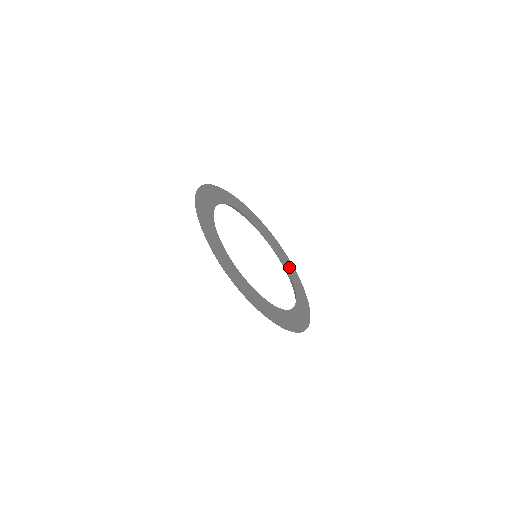
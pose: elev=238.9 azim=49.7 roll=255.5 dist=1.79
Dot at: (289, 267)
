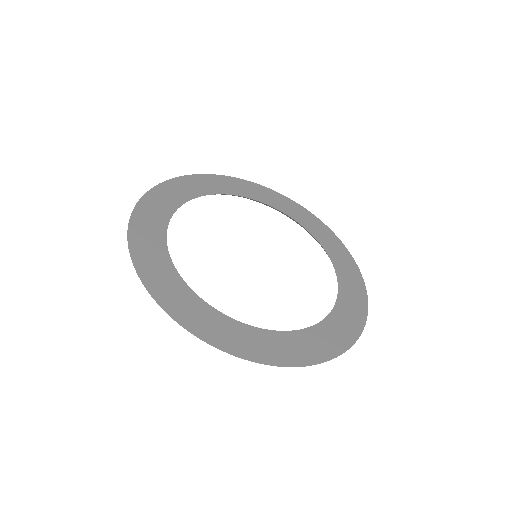
Dot at: (326, 241)
